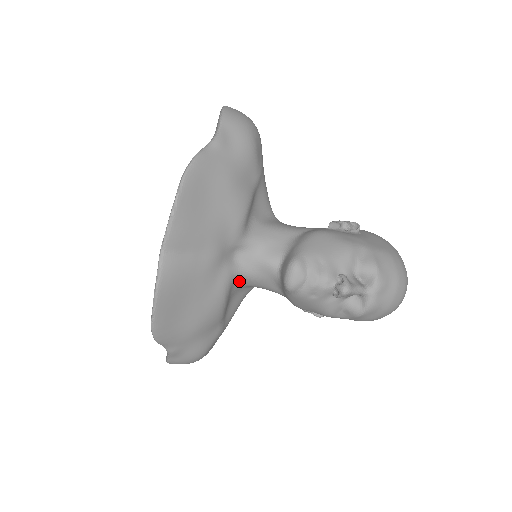
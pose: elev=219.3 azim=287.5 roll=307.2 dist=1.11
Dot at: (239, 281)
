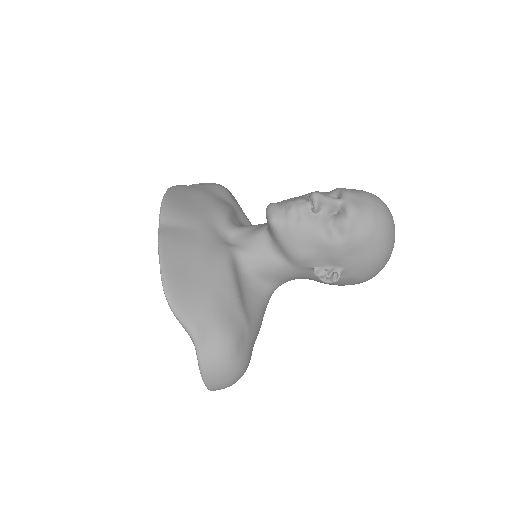
Dot at: (242, 262)
